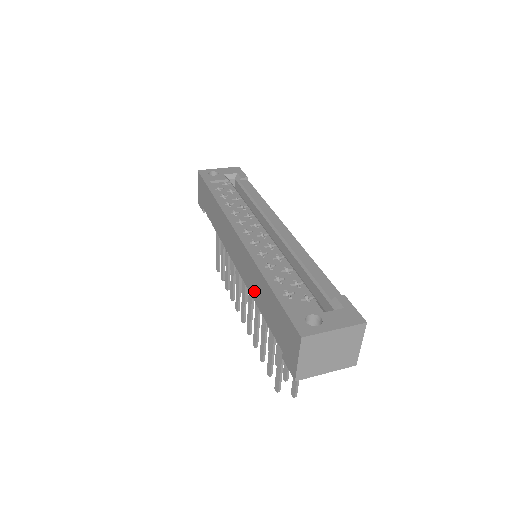
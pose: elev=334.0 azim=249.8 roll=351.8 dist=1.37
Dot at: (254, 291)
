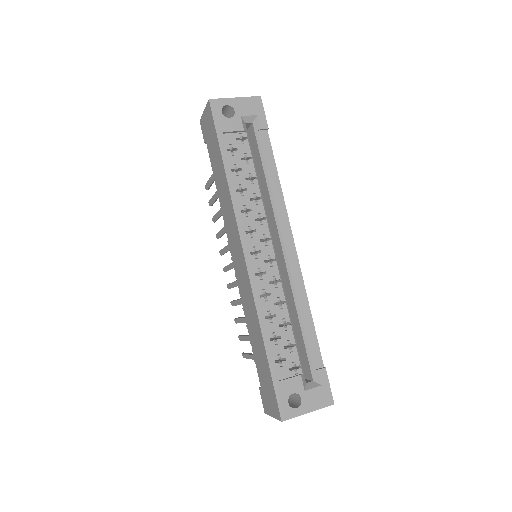
Dot at: (248, 319)
